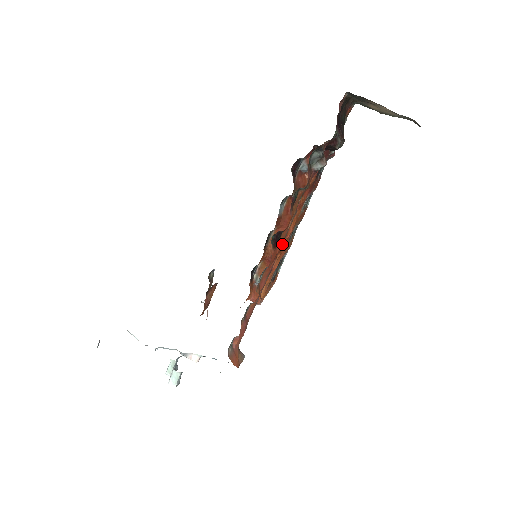
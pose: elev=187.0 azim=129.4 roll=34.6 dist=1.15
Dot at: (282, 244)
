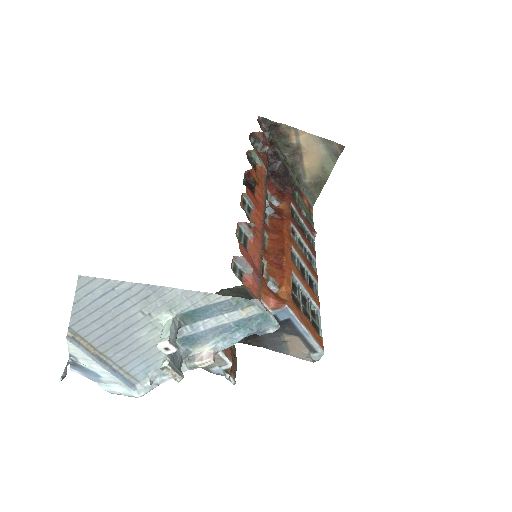
Dot at: (264, 205)
